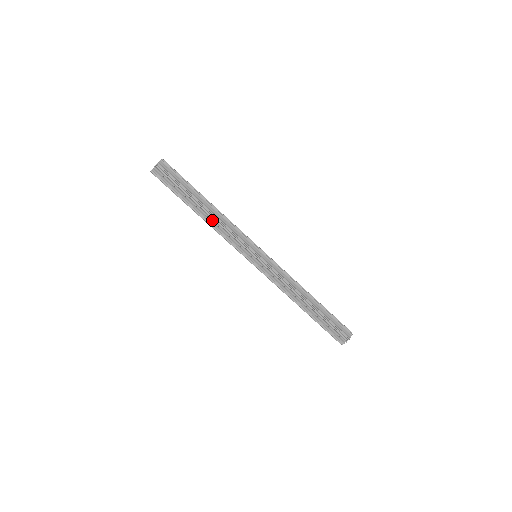
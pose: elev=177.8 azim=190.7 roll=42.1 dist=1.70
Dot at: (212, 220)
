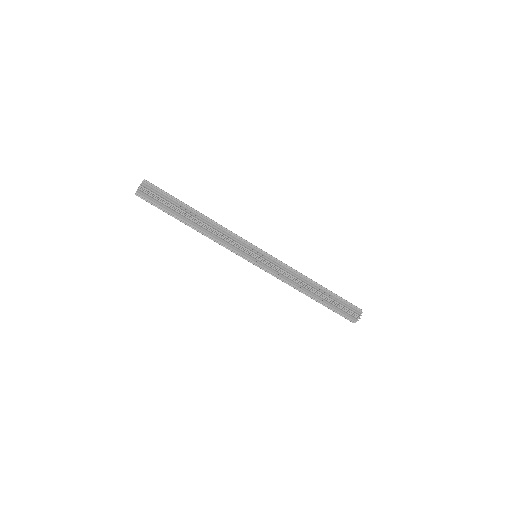
Dot at: (208, 228)
